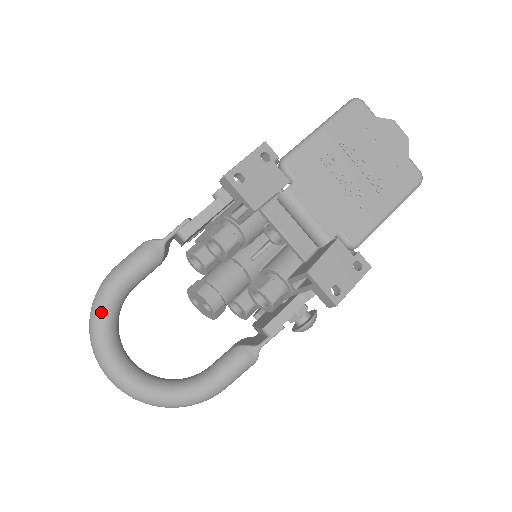
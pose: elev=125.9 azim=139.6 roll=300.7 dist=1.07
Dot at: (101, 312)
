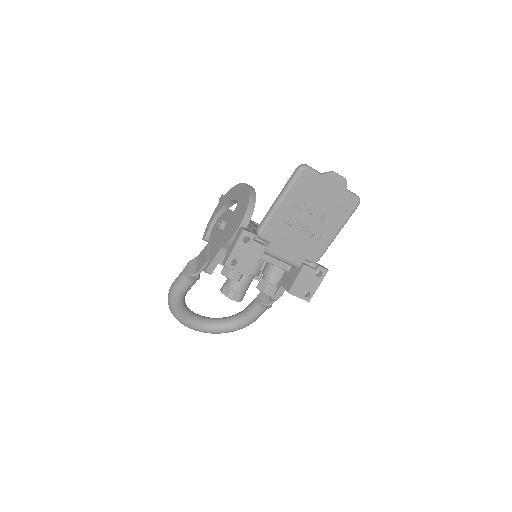
Dot at: (176, 309)
